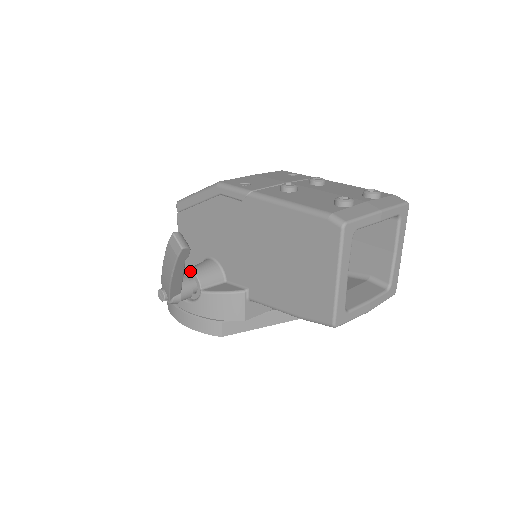
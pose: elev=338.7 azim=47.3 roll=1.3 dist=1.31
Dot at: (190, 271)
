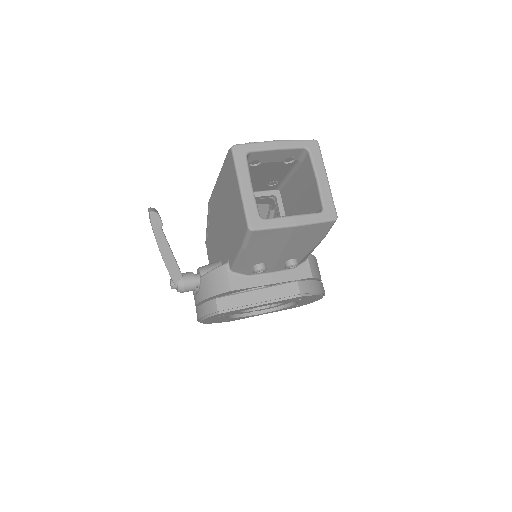
Dot at: (197, 269)
